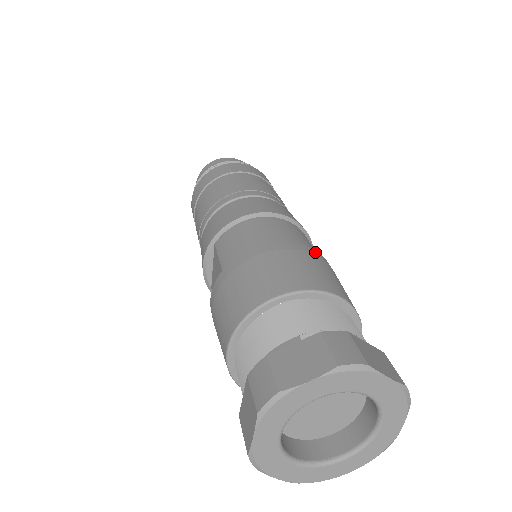
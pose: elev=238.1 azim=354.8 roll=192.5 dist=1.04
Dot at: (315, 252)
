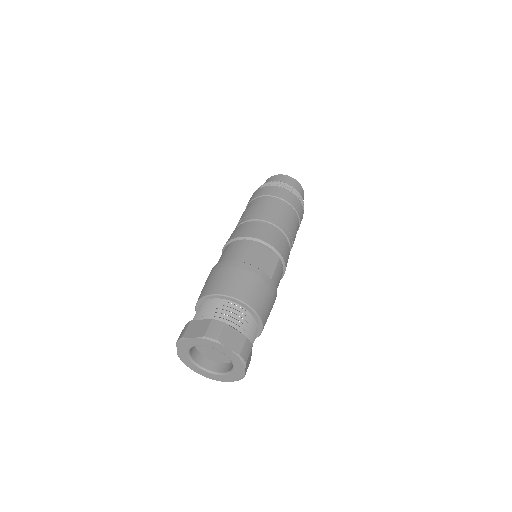
Dot at: (223, 264)
